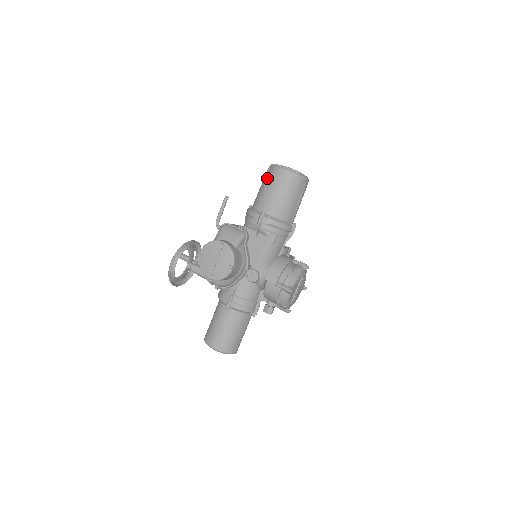
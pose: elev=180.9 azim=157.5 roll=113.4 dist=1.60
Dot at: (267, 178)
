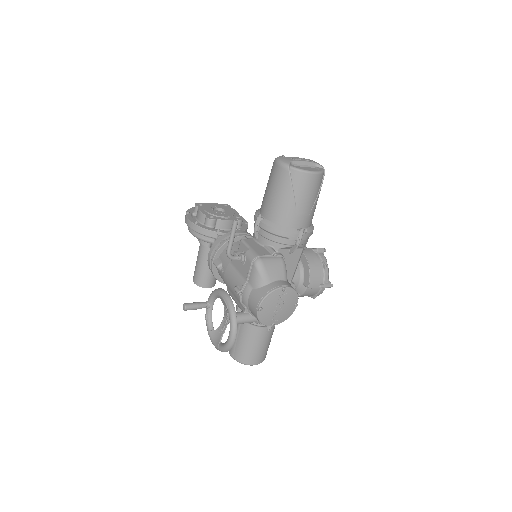
Dot at: (293, 187)
